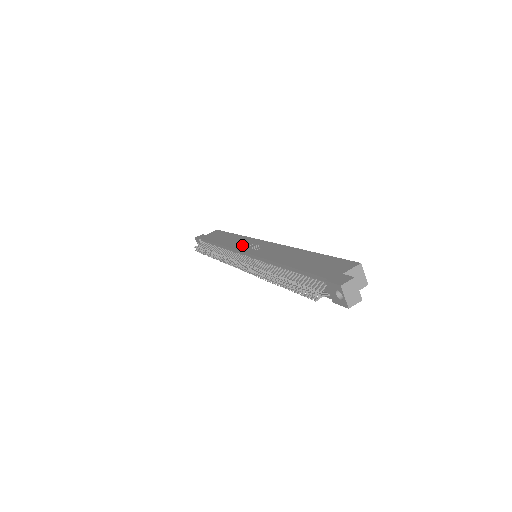
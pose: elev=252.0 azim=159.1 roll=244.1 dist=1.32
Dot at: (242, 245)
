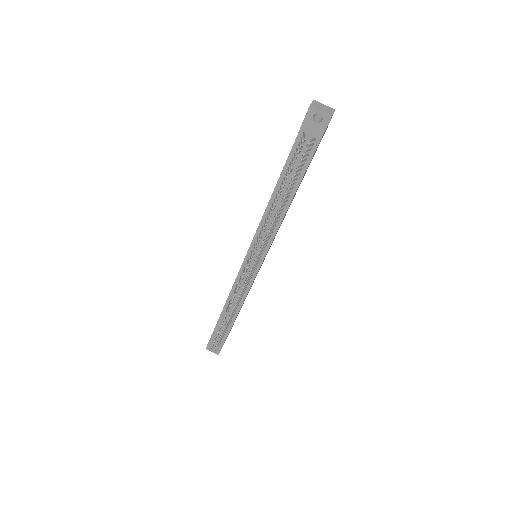
Dot at: occluded
